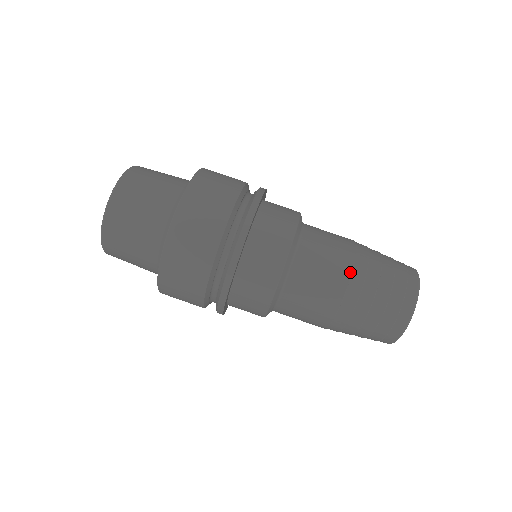
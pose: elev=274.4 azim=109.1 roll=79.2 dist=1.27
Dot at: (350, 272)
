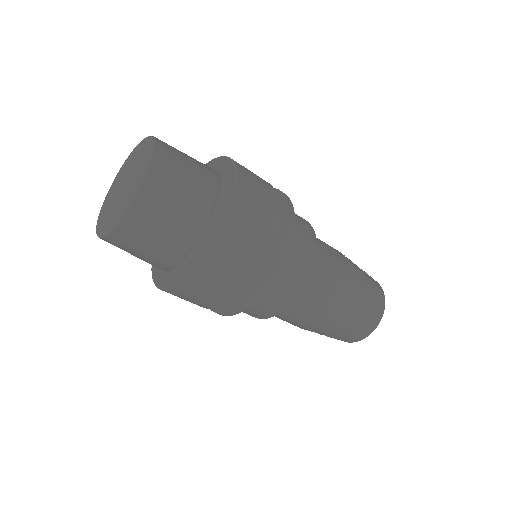
Dot at: (349, 288)
